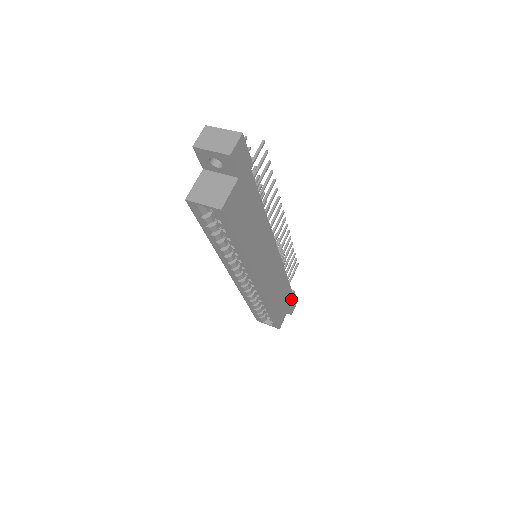
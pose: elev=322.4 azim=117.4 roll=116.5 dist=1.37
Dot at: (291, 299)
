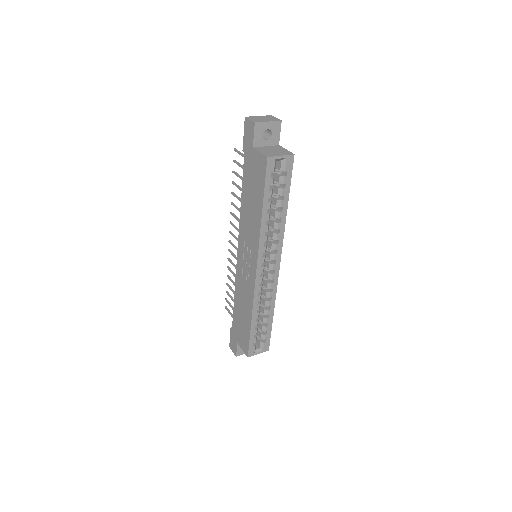
Dot at: occluded
